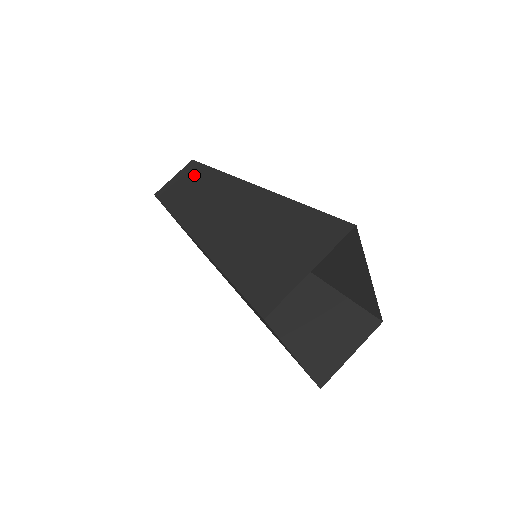
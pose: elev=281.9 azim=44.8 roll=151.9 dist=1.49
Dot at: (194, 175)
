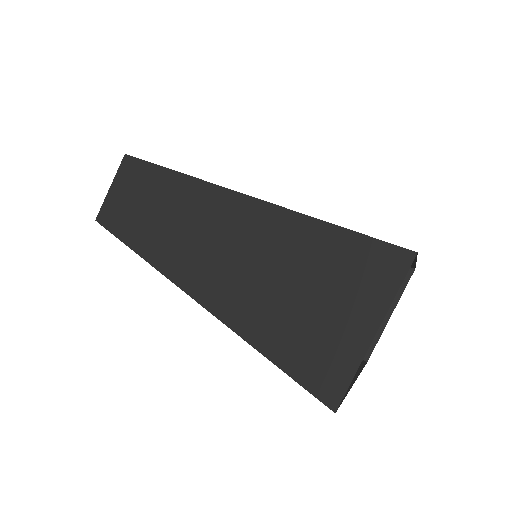
Dot at: (139, 182)
